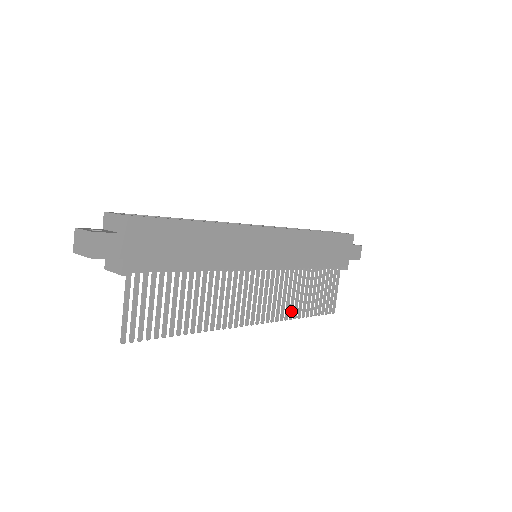
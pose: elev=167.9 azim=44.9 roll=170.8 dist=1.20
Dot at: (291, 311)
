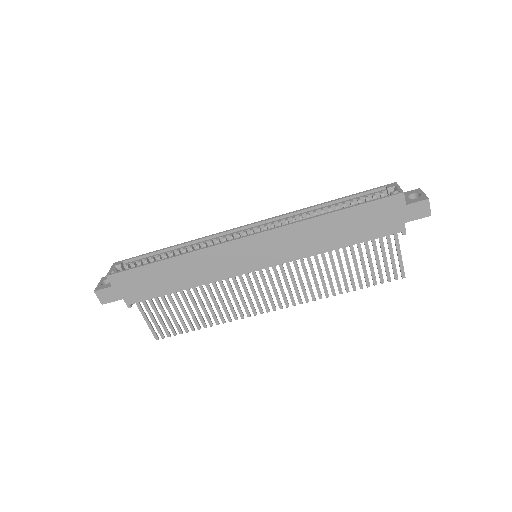
Dot at: (324, 290)
